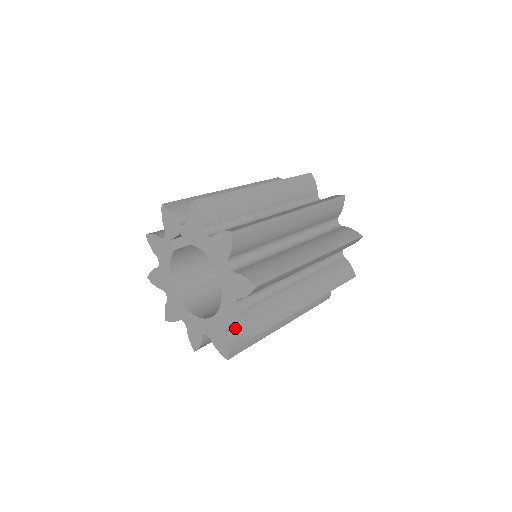
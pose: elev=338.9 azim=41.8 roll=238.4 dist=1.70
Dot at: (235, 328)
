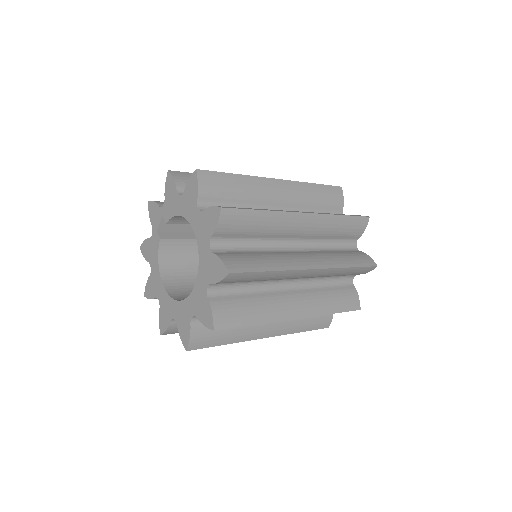
Dot at: (213, 278)
